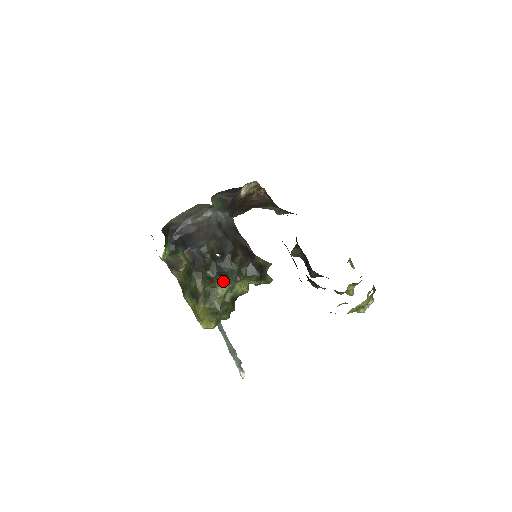
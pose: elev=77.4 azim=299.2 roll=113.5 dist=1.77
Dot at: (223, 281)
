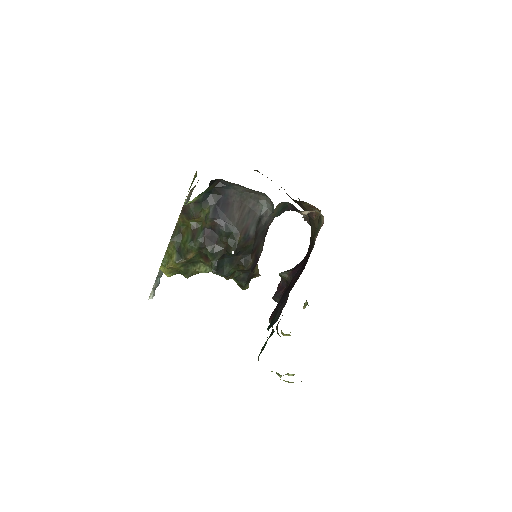
Dot at: (215, 272)
